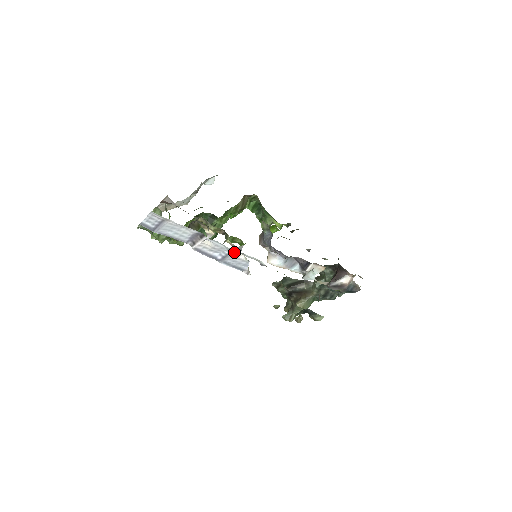
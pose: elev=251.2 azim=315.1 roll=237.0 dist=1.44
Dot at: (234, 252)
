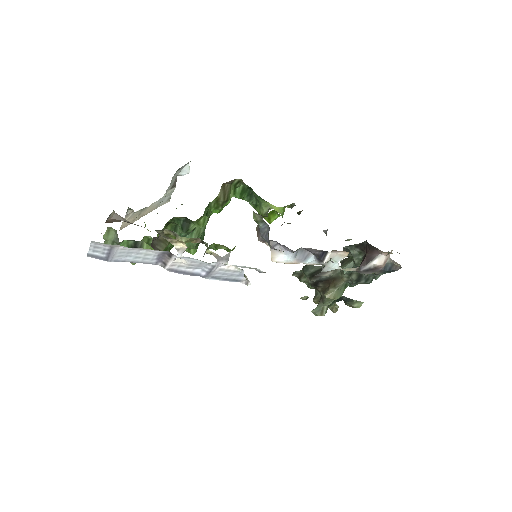
Dot at: (219, 265)
